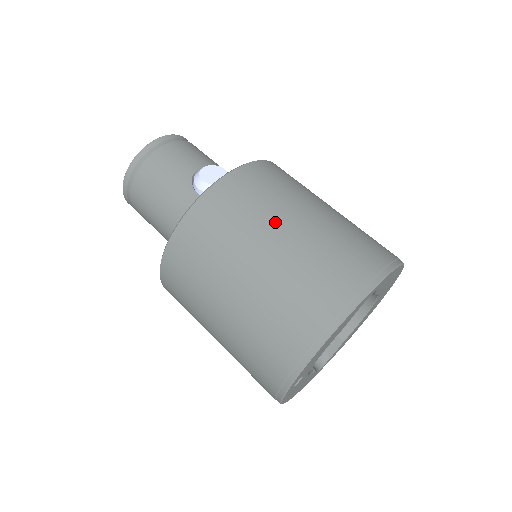
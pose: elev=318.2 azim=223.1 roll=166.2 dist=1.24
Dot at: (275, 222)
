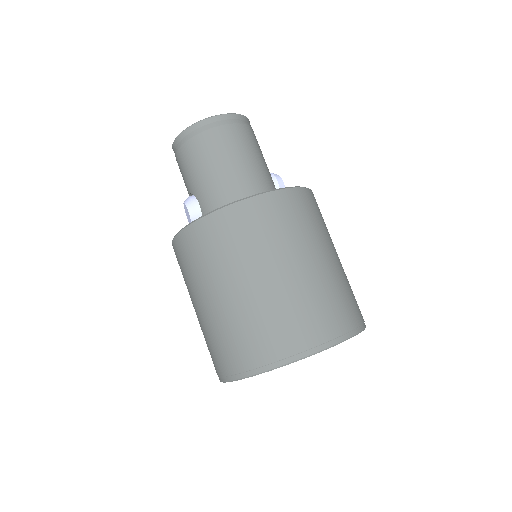
Dot at: occluded
